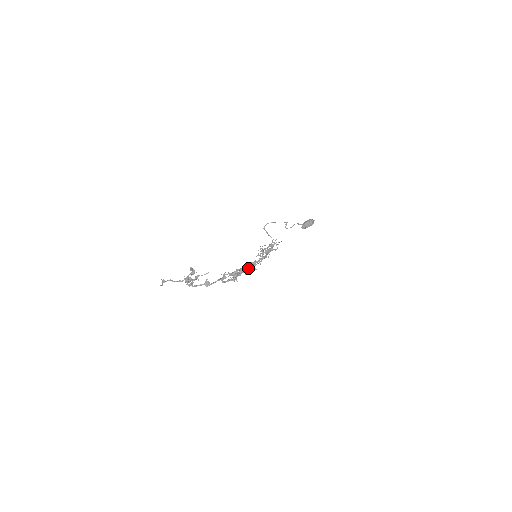
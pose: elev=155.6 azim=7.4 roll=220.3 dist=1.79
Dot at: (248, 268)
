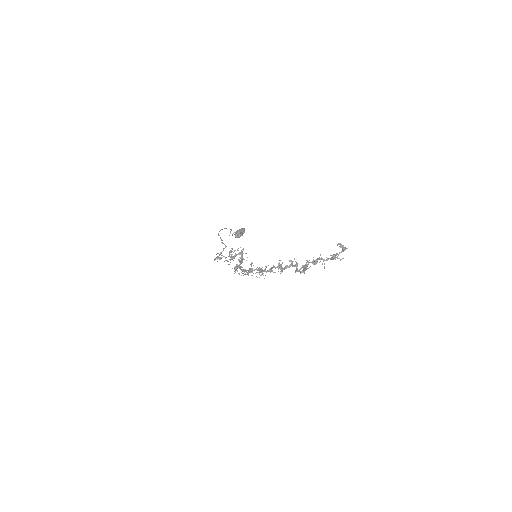
Dot at: occluded
